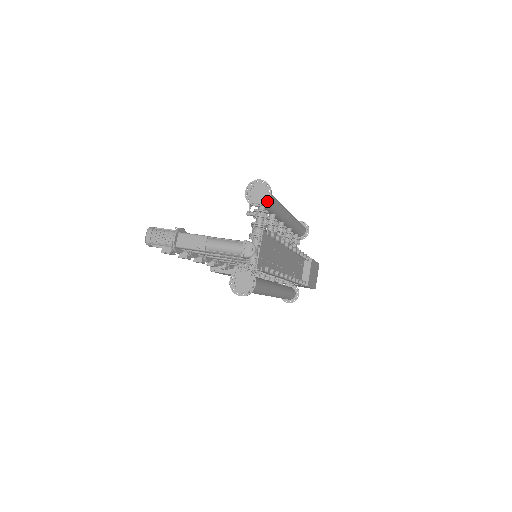
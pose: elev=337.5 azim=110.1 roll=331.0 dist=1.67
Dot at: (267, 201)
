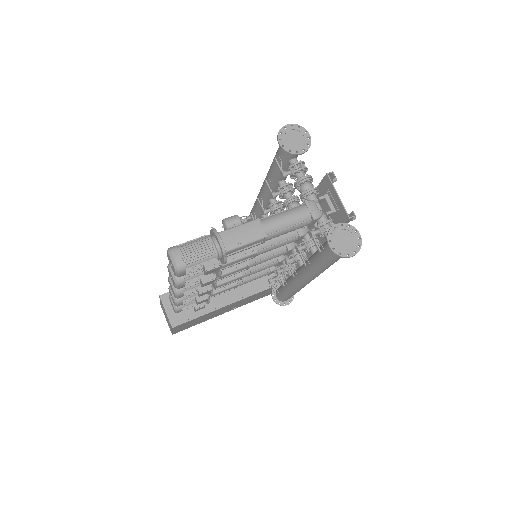
Dot at: (310, 143)
